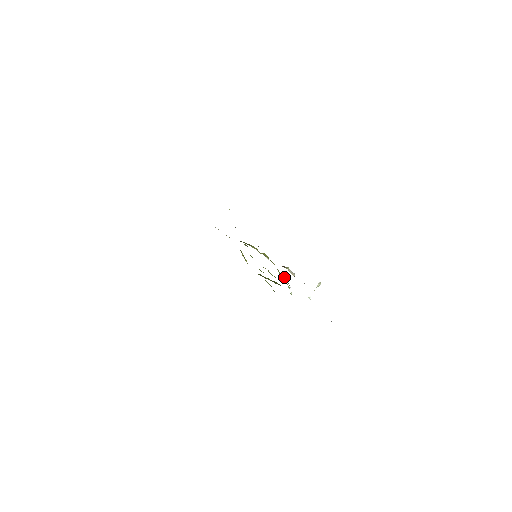
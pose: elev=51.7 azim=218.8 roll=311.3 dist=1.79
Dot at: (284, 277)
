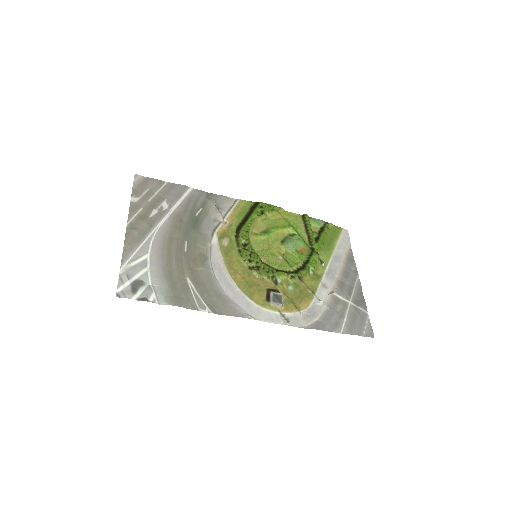
Dot at: (291, 278)
